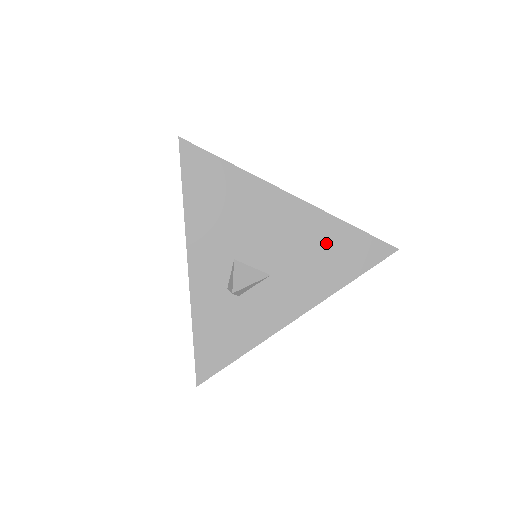
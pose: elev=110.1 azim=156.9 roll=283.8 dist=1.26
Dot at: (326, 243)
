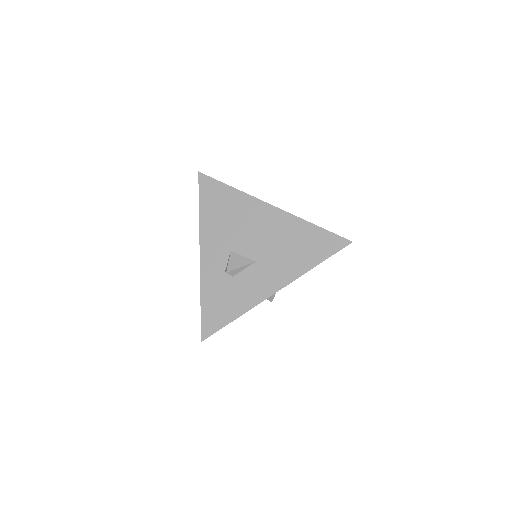
Dot at: (296, 238)
